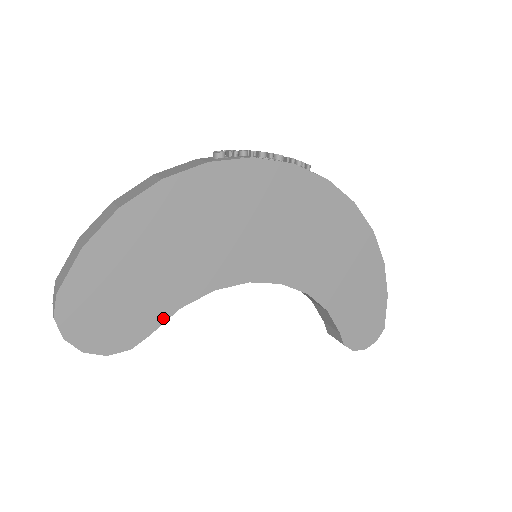
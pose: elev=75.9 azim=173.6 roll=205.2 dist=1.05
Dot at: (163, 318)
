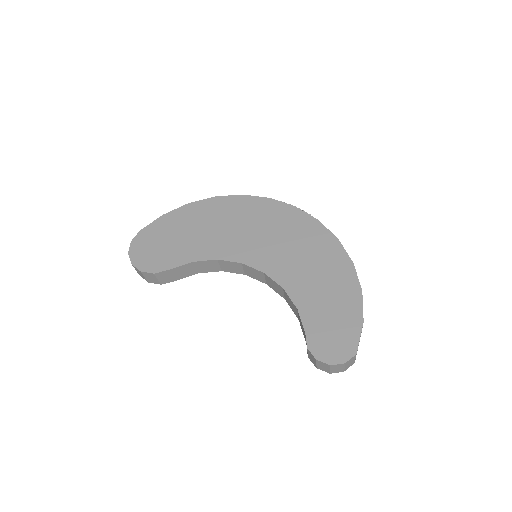
Dot at: (180, 263)
